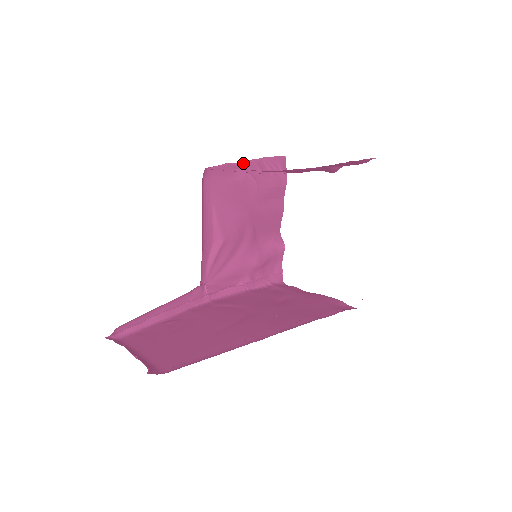
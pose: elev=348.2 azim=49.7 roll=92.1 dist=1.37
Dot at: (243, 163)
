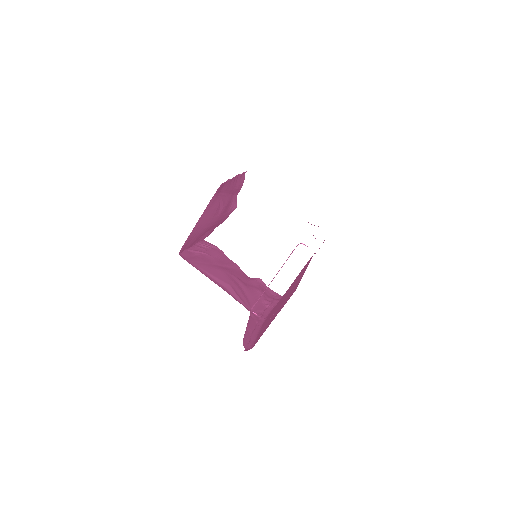
Dot at: (191, 248)
